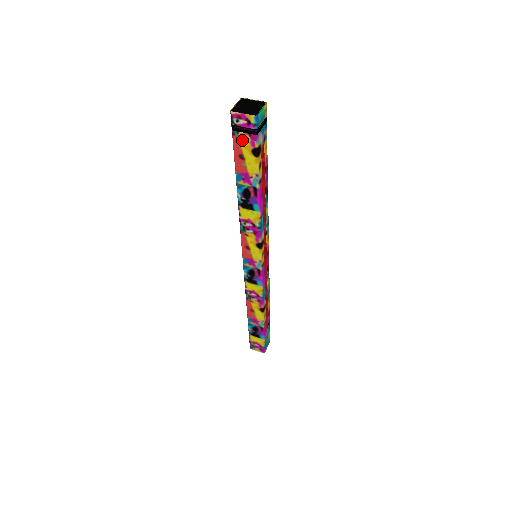
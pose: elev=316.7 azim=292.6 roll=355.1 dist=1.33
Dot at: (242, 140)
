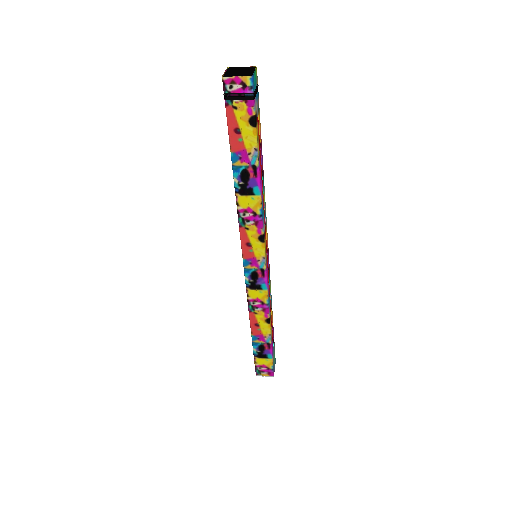
Dot at: (237, 110)
